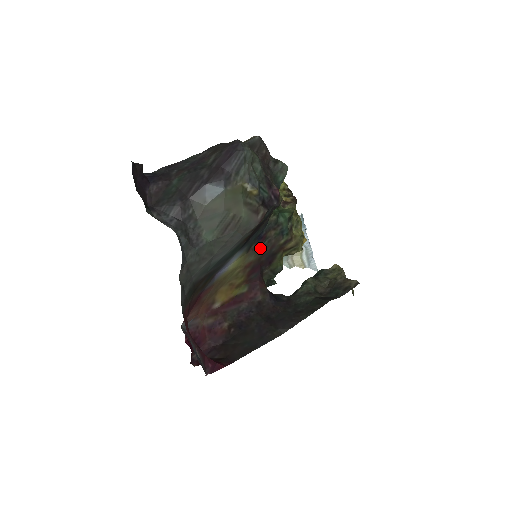
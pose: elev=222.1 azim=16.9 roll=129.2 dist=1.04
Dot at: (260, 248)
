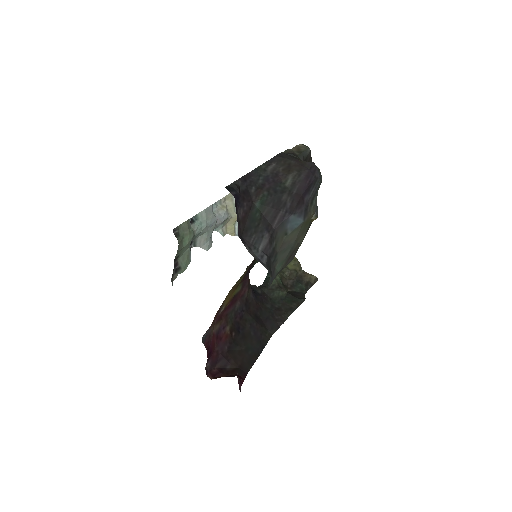
Dot at: occluded
